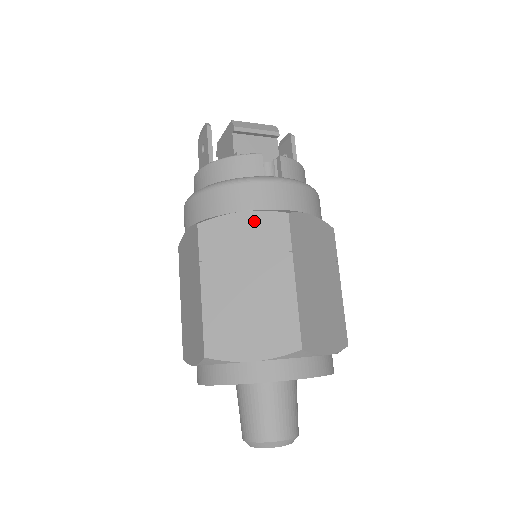
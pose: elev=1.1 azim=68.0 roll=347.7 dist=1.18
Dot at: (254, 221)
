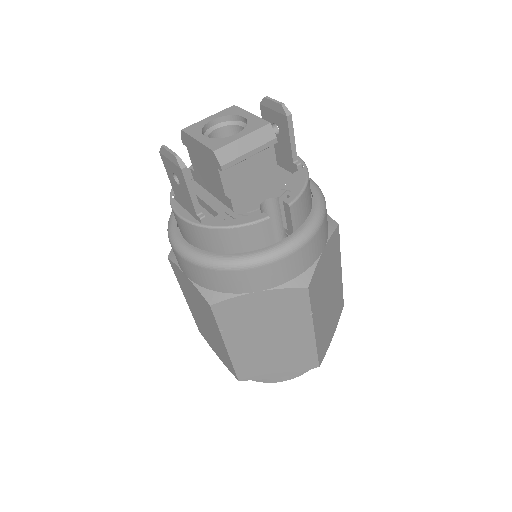
Dot at: (272, 298)
